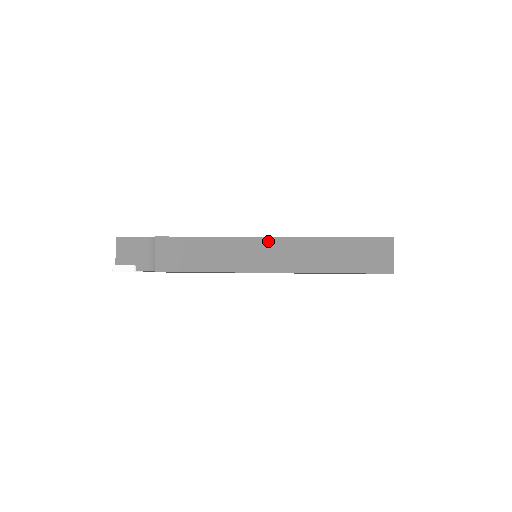
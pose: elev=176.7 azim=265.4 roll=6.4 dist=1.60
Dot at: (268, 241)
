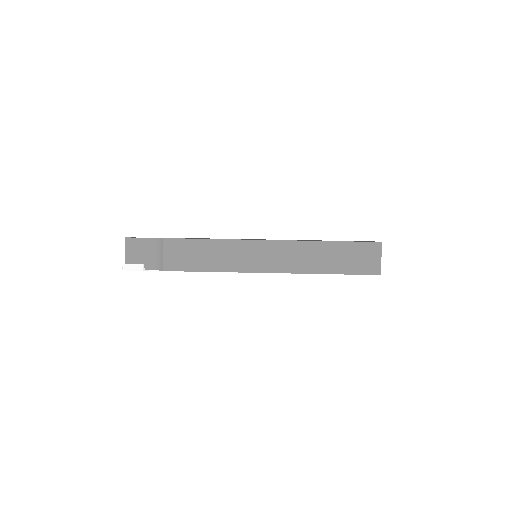
Dot at: (268, 244)
